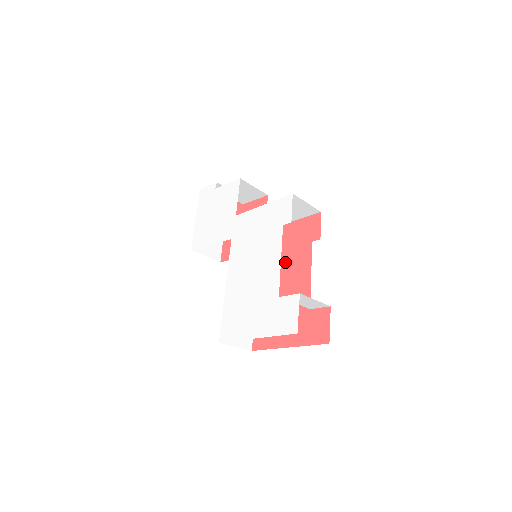
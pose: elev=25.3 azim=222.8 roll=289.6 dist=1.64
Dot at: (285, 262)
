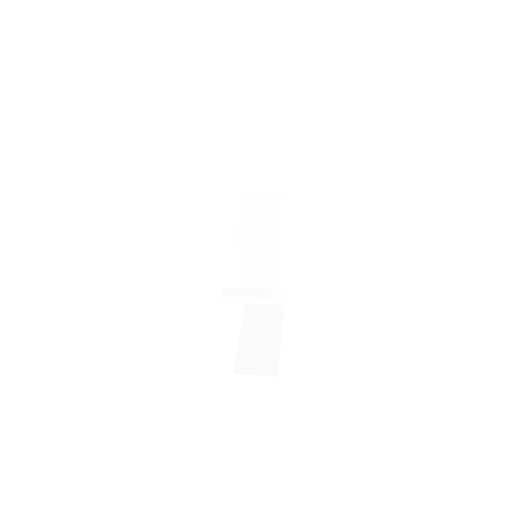
Dot at: occluded
